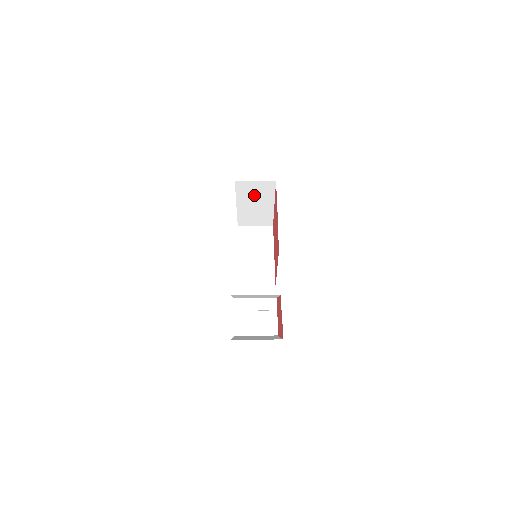
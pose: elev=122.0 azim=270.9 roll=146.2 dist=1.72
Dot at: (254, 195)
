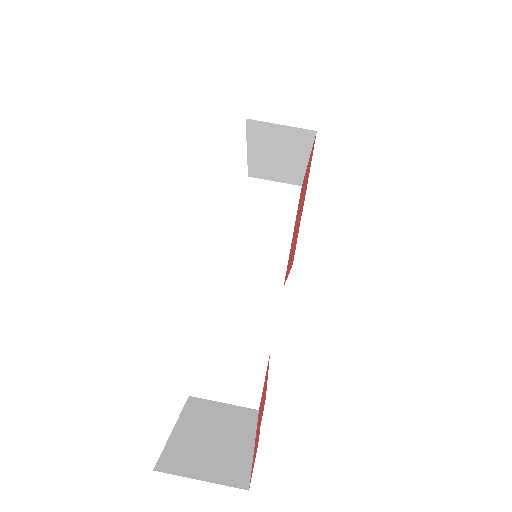
Dot at: (277, 144)
